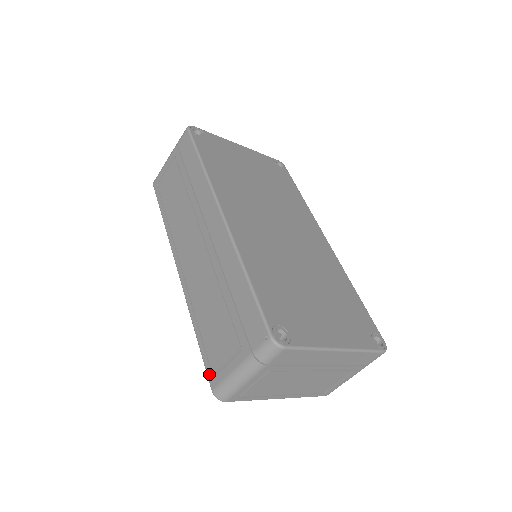
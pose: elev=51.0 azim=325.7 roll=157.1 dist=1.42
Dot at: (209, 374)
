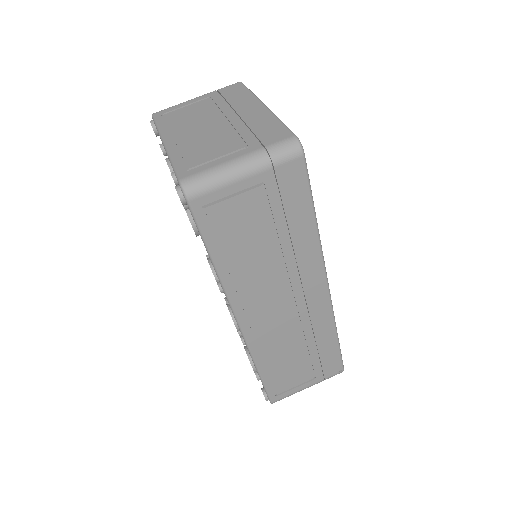
Dot at: occluded
